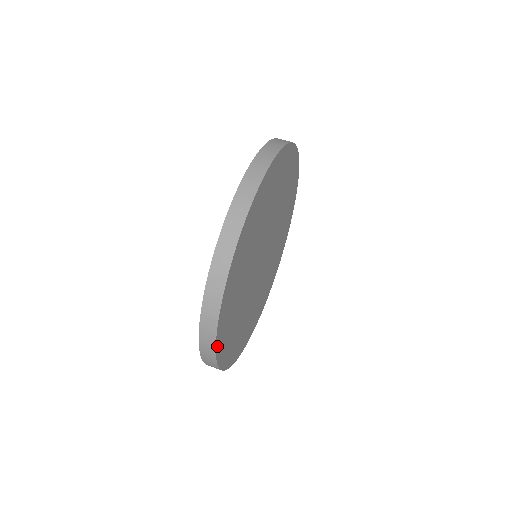
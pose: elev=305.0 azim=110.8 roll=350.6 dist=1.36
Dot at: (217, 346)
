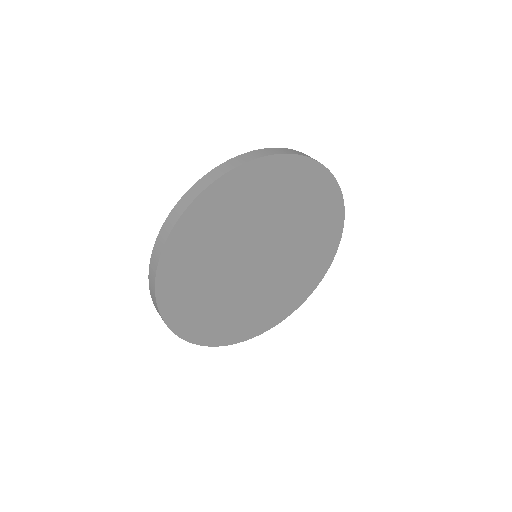
Dot at: (174, 233)
